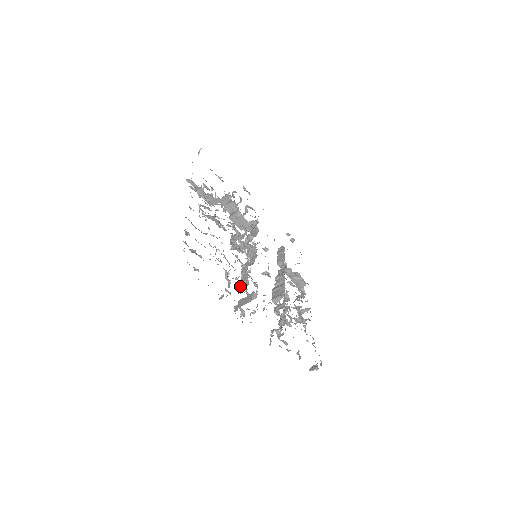
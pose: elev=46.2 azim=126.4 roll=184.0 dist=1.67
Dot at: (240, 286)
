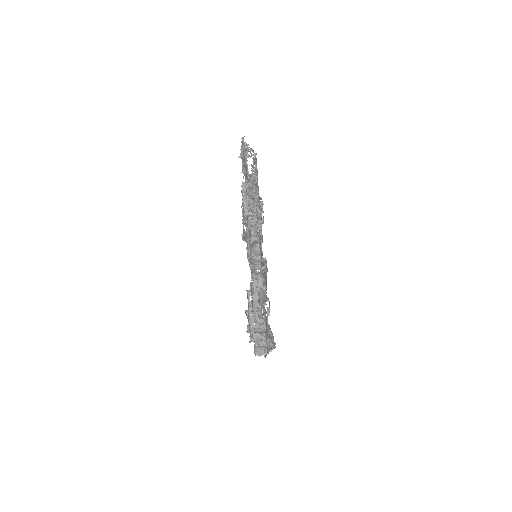
Dot at: (246, 223)
